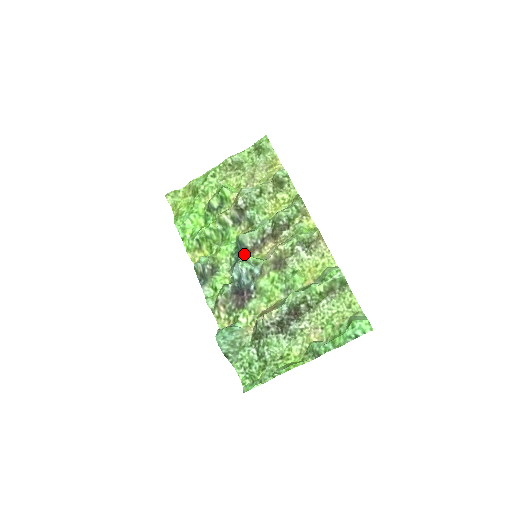
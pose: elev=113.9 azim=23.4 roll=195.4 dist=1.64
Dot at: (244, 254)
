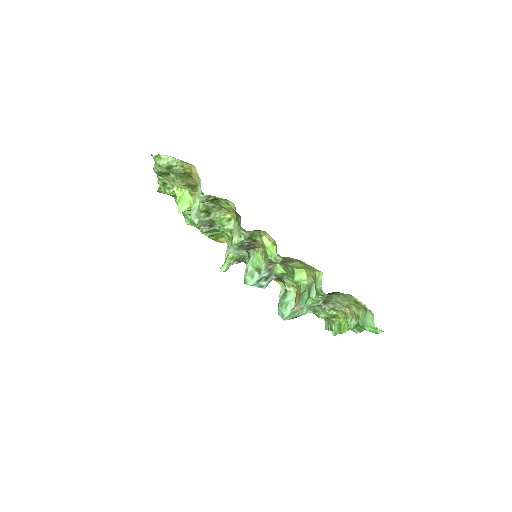
Dot at: (248, 251)
